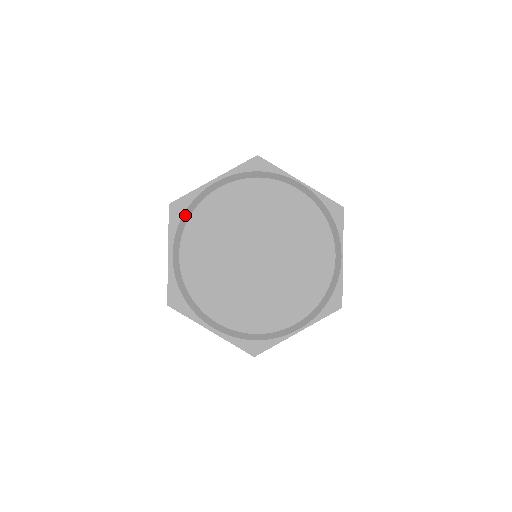
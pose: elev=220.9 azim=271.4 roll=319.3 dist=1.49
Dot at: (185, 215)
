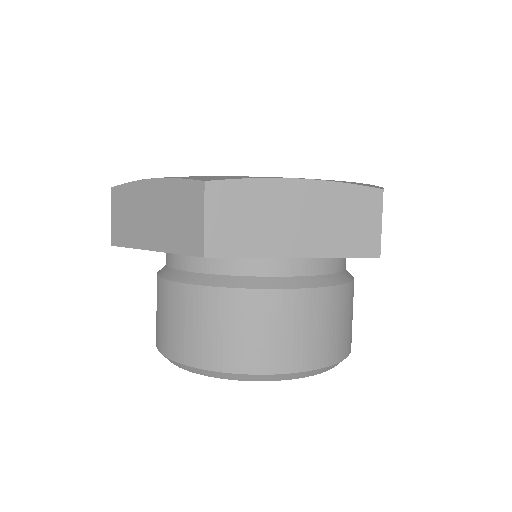
Dot at: occluded
